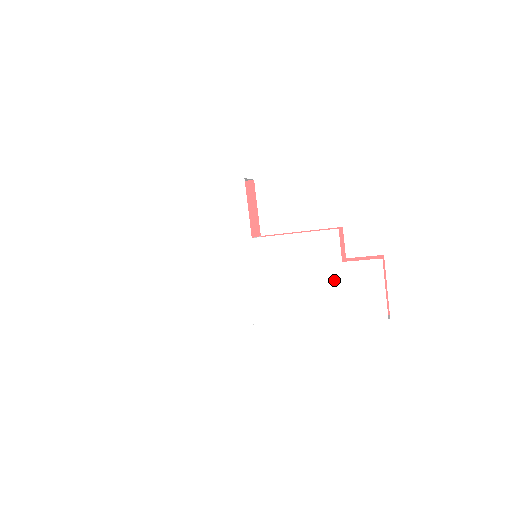
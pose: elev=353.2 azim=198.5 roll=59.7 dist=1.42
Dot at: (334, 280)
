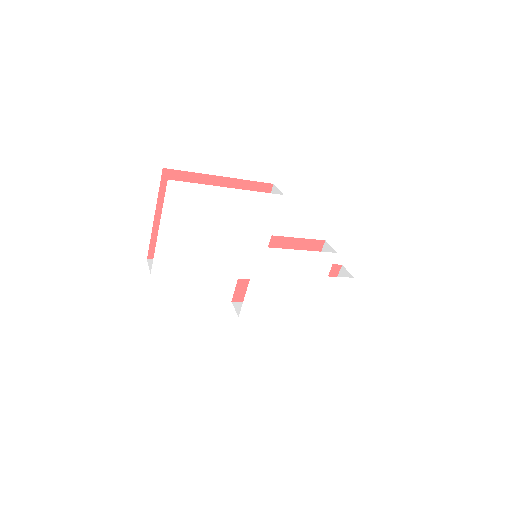
Dot at: (316, 288)
